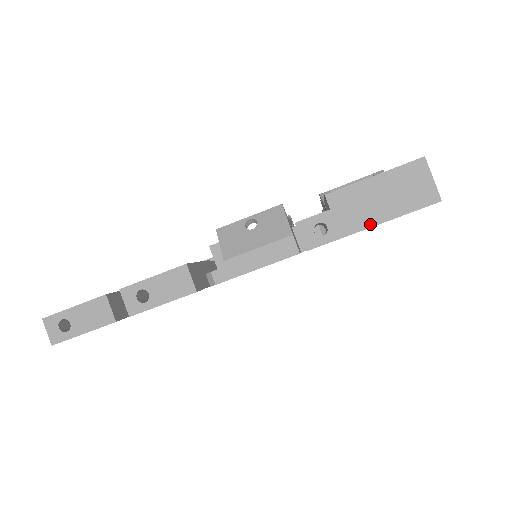
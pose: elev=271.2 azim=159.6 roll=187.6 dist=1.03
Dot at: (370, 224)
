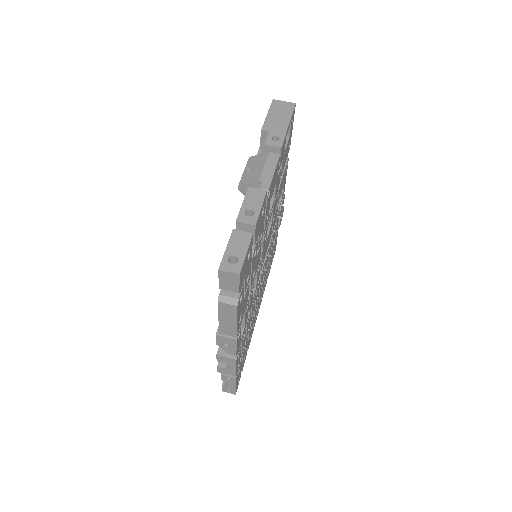
Dot at: (287, 124)
